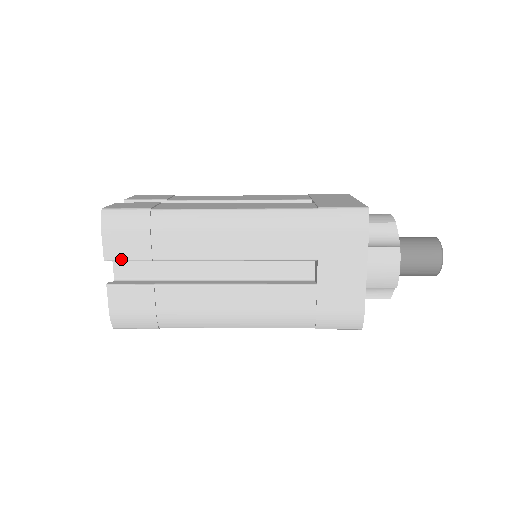
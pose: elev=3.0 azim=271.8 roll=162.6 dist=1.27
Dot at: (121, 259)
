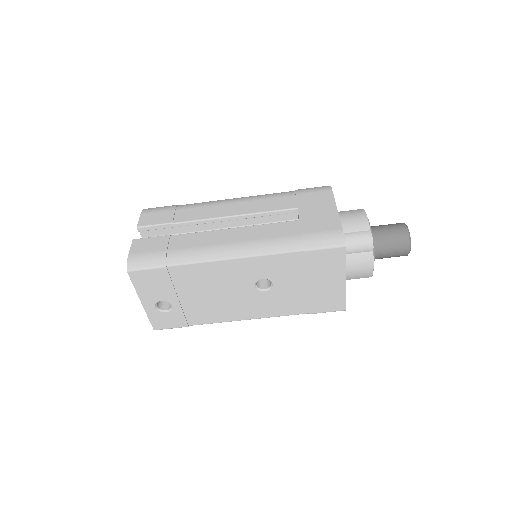
Dot at: (150, 225)
